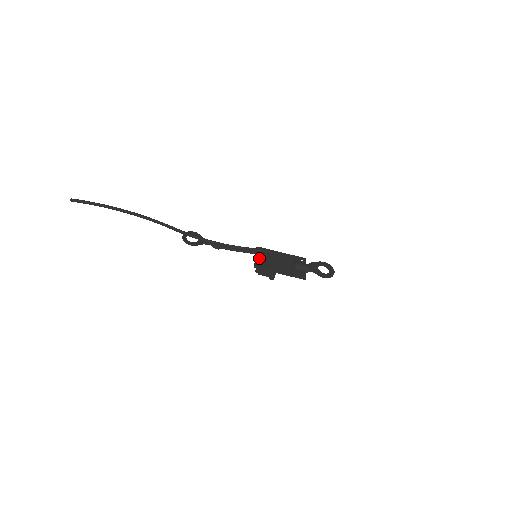
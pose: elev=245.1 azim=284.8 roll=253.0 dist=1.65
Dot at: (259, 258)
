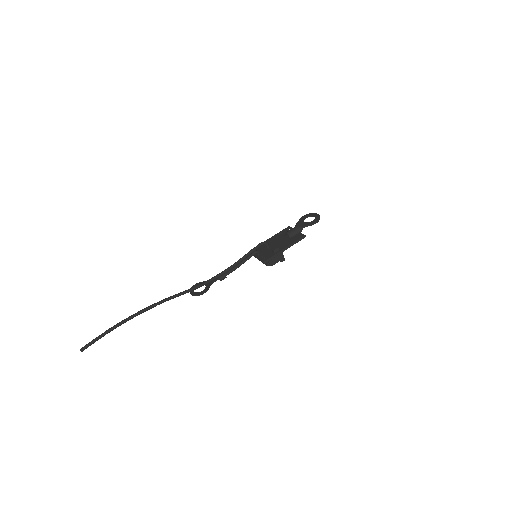
Dot at: (259, 255)
